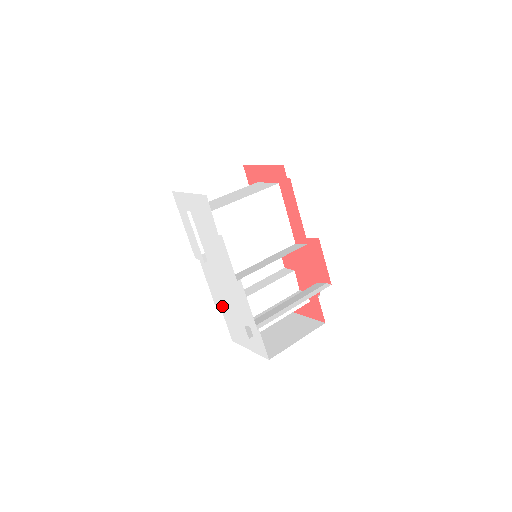
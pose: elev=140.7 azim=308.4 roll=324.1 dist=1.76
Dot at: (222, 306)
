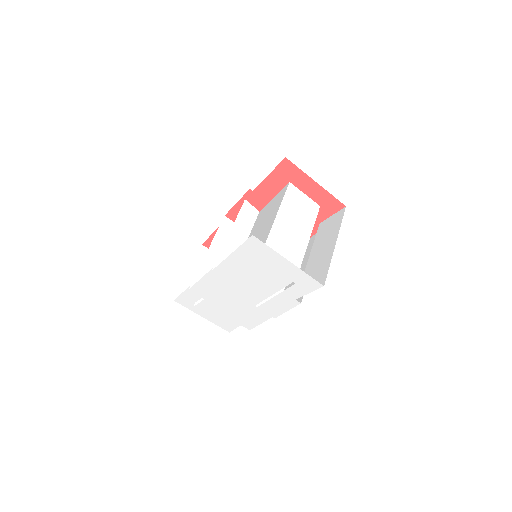
Dot at: (205, 298)
